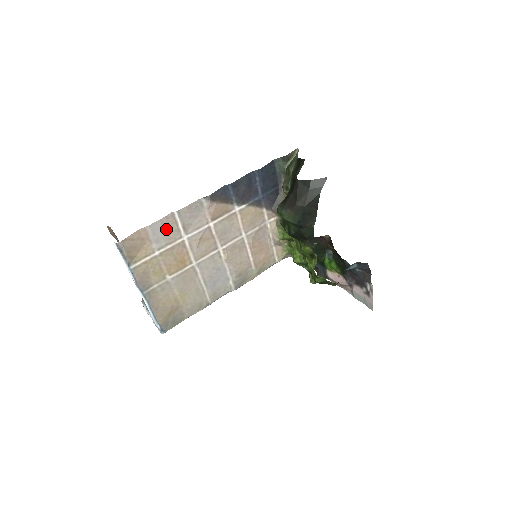
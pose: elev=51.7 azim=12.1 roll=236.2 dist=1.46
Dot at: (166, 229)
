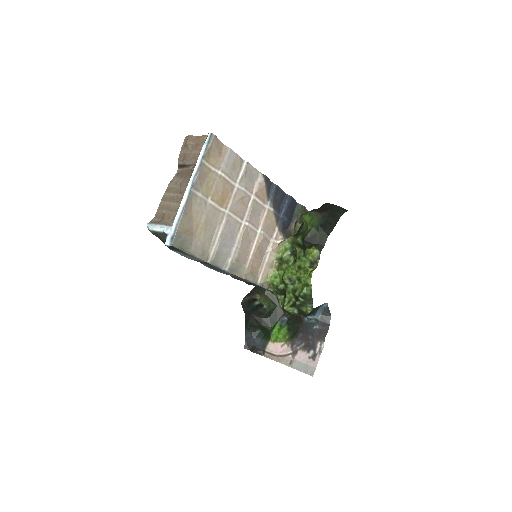
Dot at: (234, 165)
